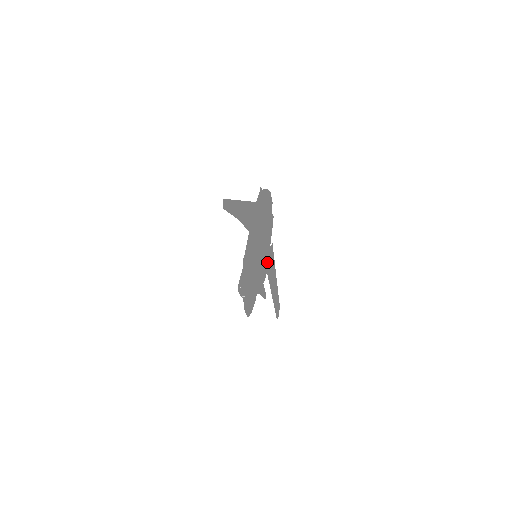
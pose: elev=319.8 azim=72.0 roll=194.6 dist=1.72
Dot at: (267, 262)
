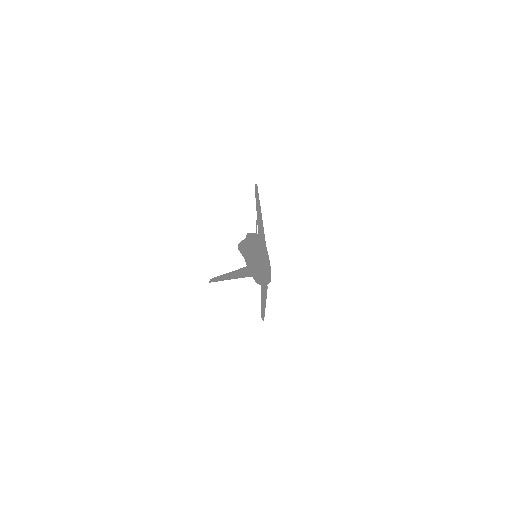
Dot at: (261, 286)
